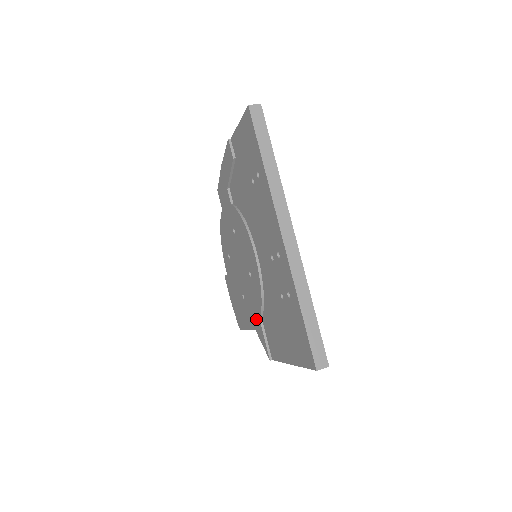
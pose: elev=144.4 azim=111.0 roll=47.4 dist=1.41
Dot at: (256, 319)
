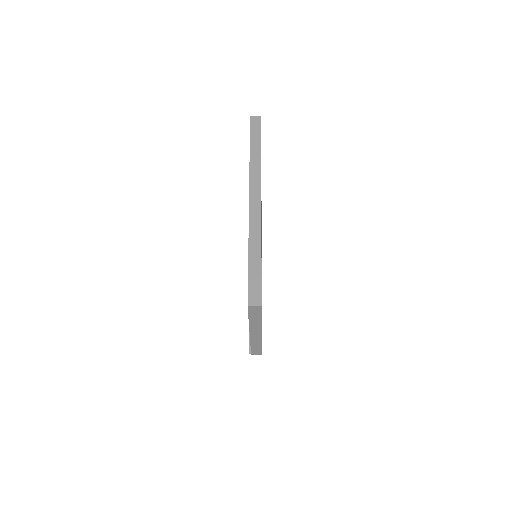
Dot at: occluded
